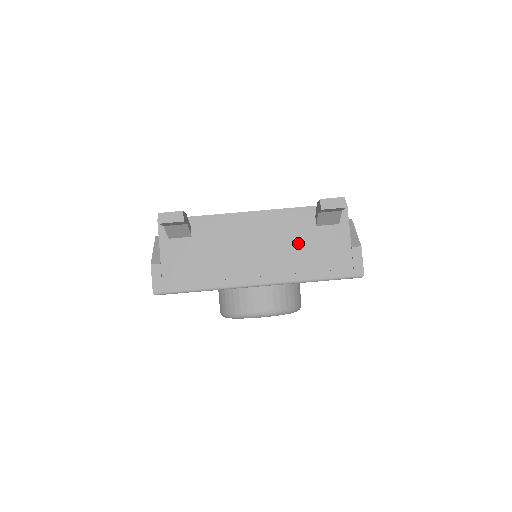
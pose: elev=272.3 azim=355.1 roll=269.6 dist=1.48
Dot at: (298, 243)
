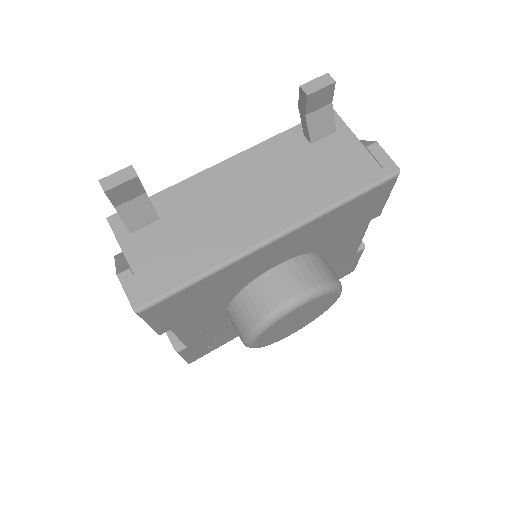
Dot at: (299, 170)
